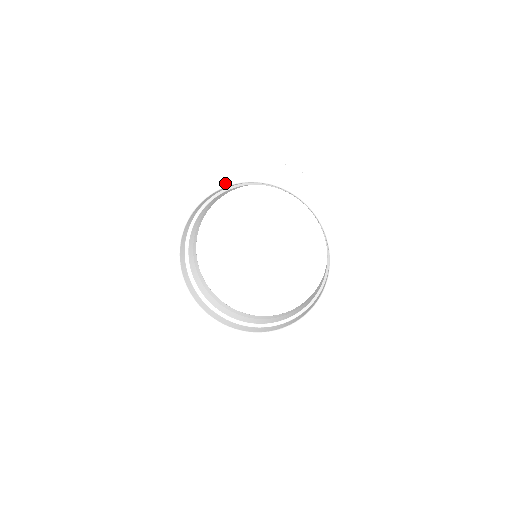
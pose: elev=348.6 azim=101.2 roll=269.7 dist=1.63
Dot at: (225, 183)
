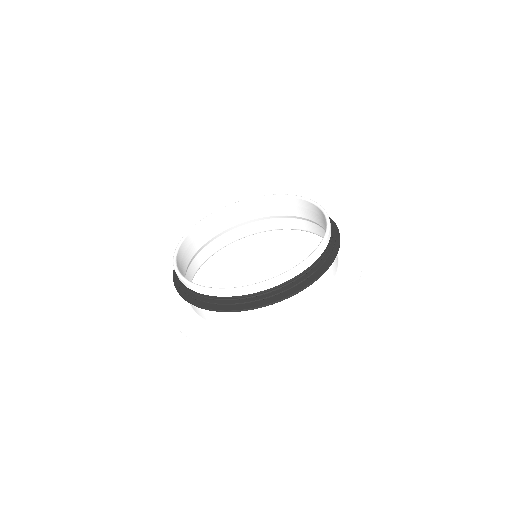
Dot at: (268, 330)
